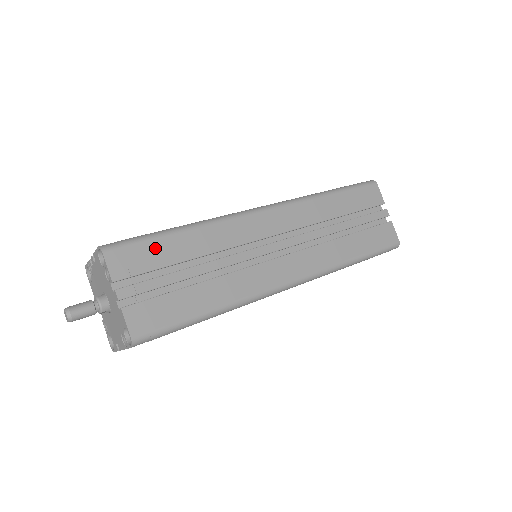
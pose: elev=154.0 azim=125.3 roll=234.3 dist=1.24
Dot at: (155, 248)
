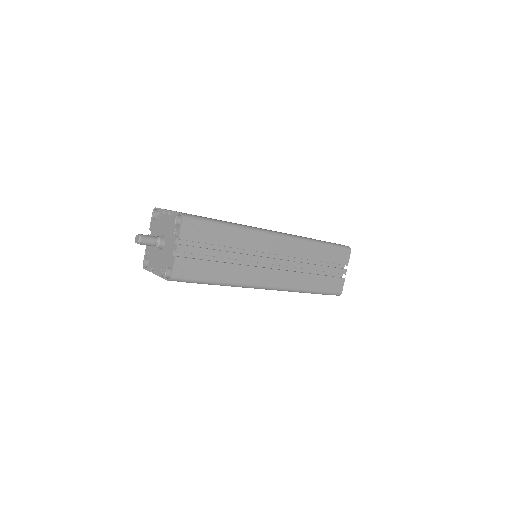
Dot at: (210, 230)
